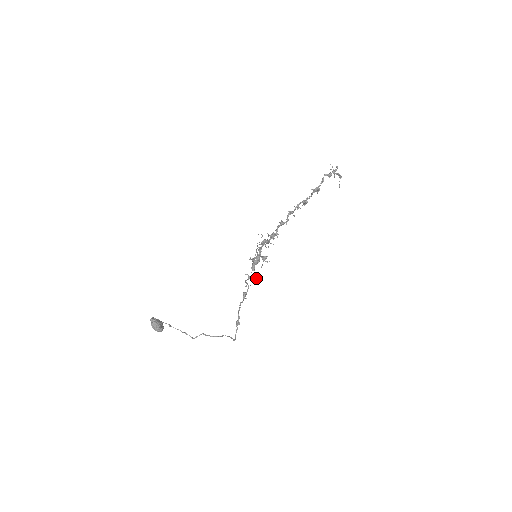
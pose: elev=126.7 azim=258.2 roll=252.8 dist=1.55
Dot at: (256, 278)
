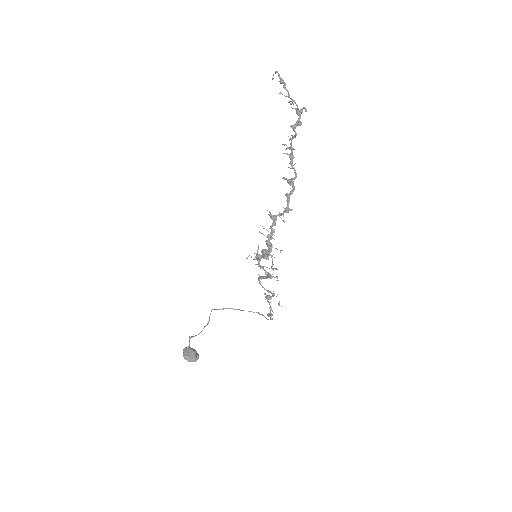
Dot at: occluded
